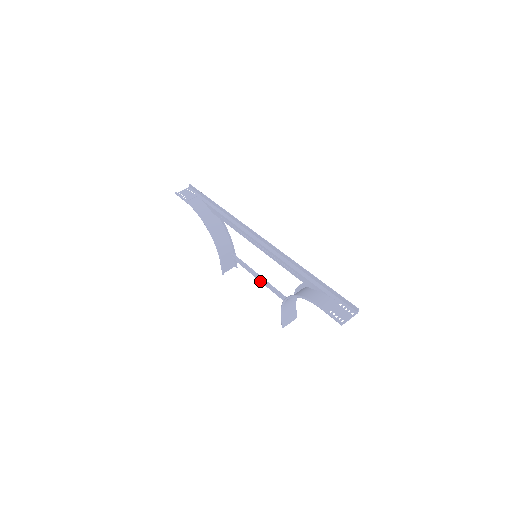
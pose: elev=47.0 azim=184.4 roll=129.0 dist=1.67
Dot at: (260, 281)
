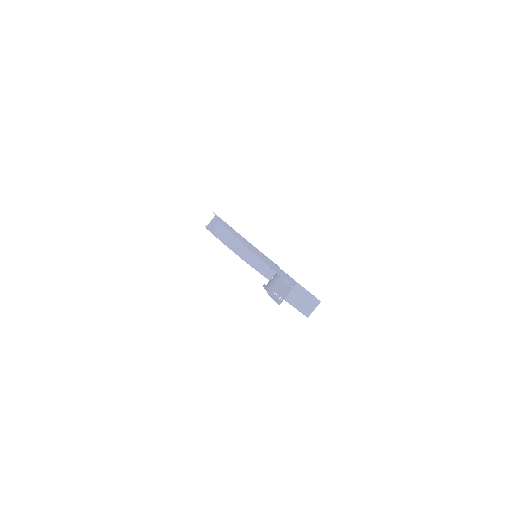
Dot at: occluded
